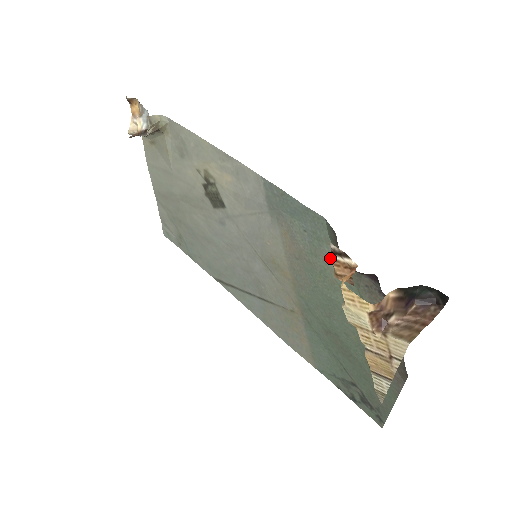
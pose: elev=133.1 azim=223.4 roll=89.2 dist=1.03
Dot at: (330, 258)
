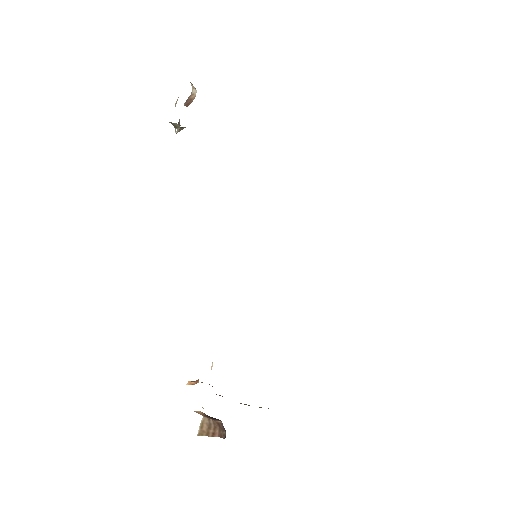
Dot at: occluded
